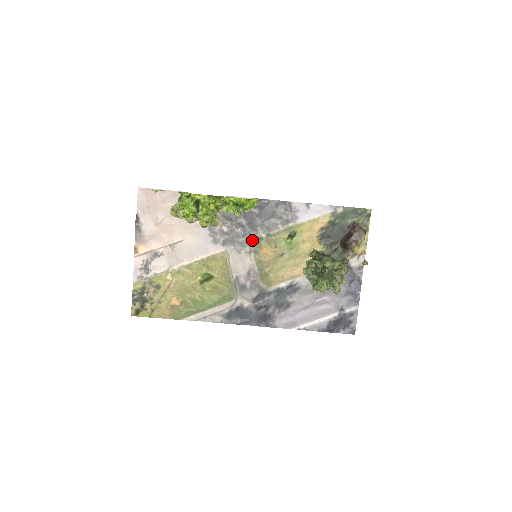
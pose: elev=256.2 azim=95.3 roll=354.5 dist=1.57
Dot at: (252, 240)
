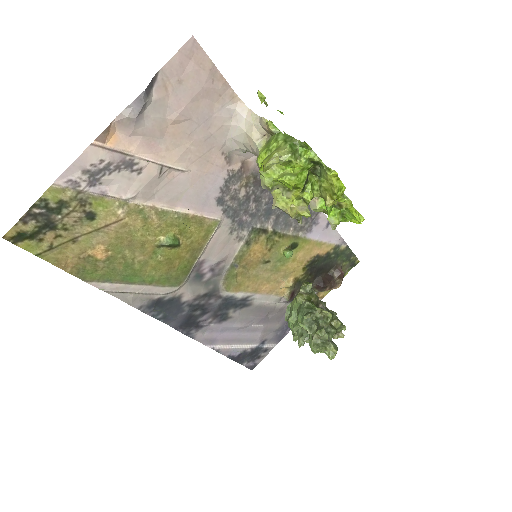
Dot at: (256, 227)
